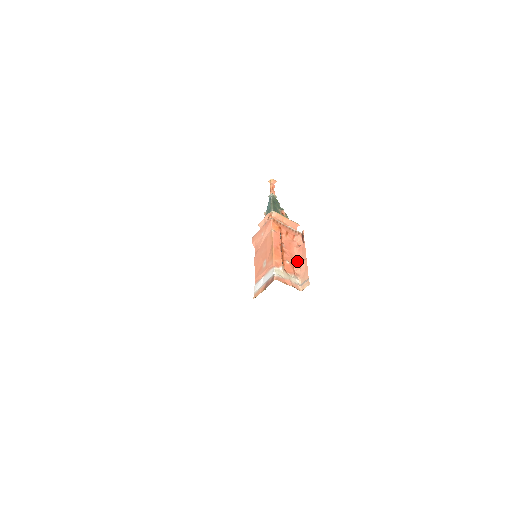
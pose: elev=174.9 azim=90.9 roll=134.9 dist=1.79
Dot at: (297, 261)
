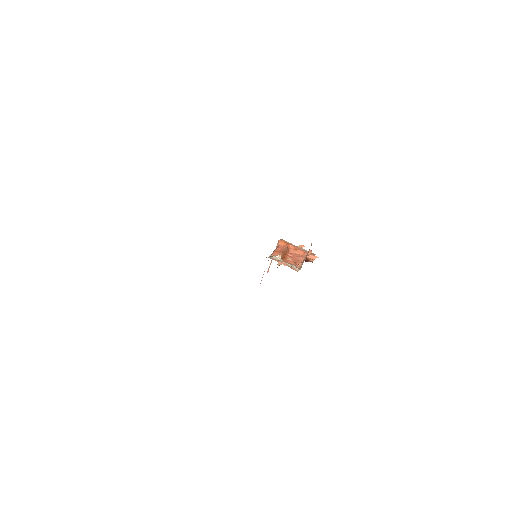
Dot at: occluded
